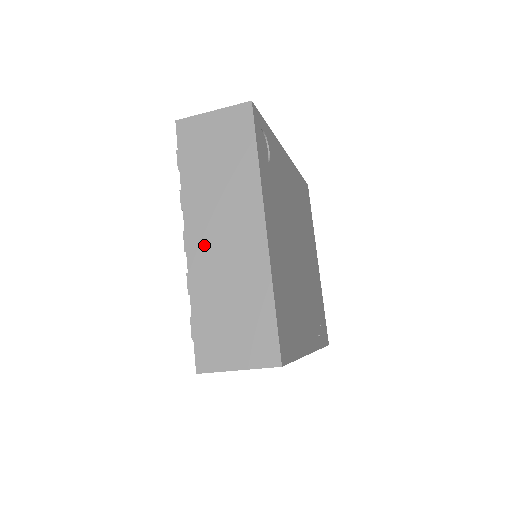
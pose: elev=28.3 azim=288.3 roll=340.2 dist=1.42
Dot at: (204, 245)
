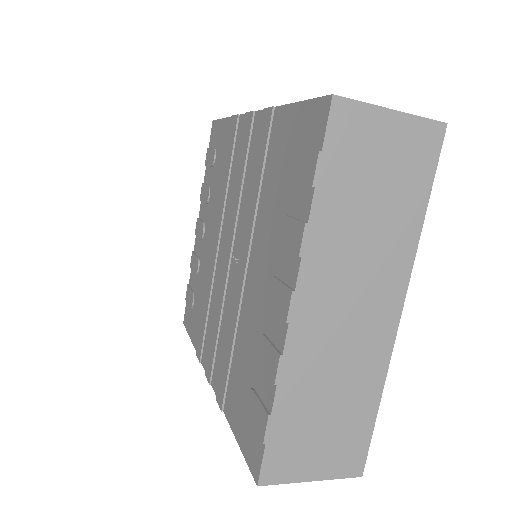
Dot at: (318, 319)
